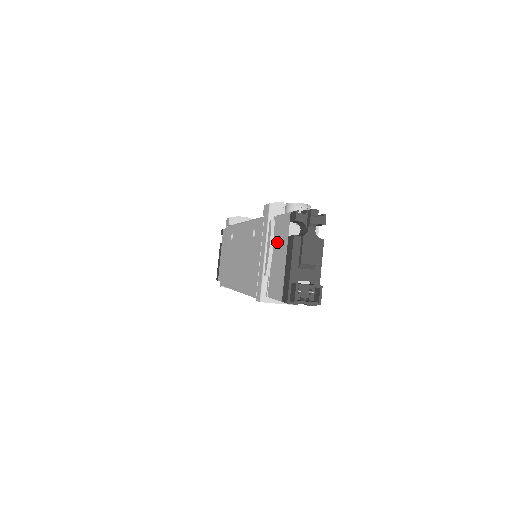
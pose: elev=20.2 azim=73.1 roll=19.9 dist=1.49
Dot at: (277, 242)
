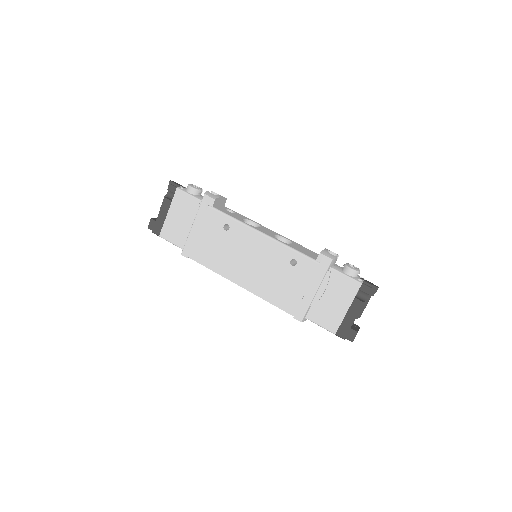
Dot at: (333, 290)
